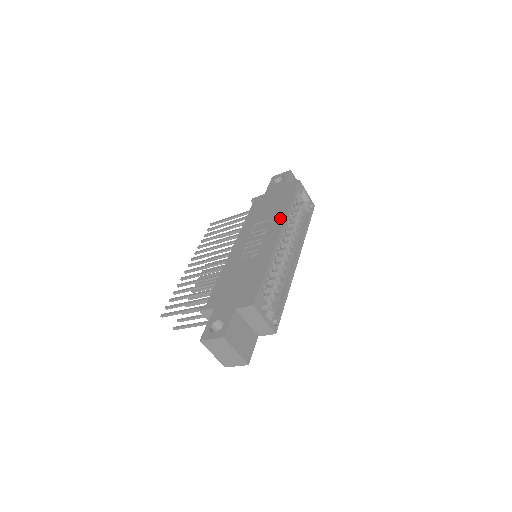
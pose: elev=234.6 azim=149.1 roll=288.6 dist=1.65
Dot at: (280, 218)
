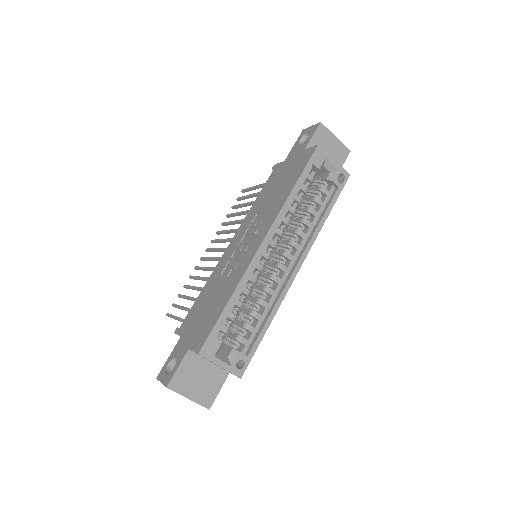
Dot at: (274, 214)
